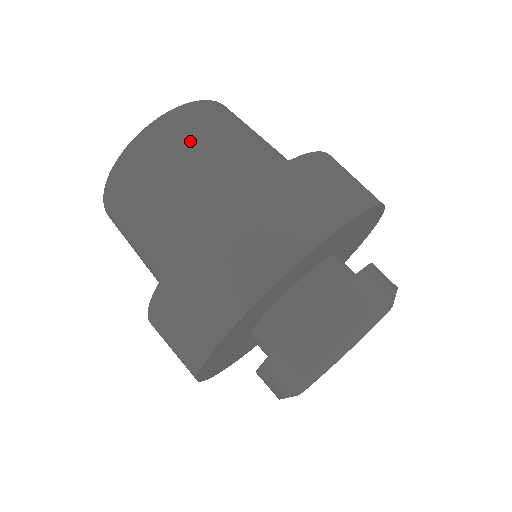
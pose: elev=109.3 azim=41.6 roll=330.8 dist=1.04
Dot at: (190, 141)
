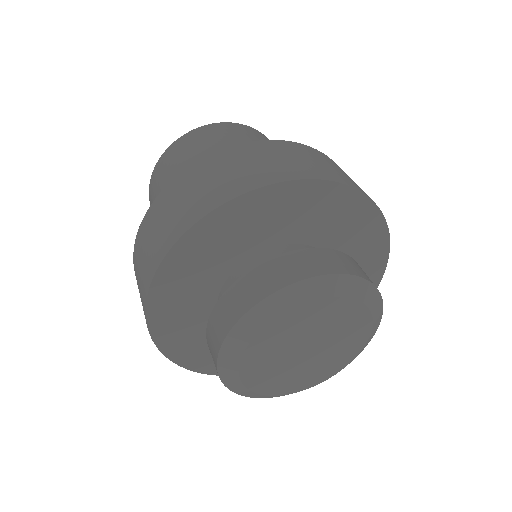
Dot at: (205, 142)
